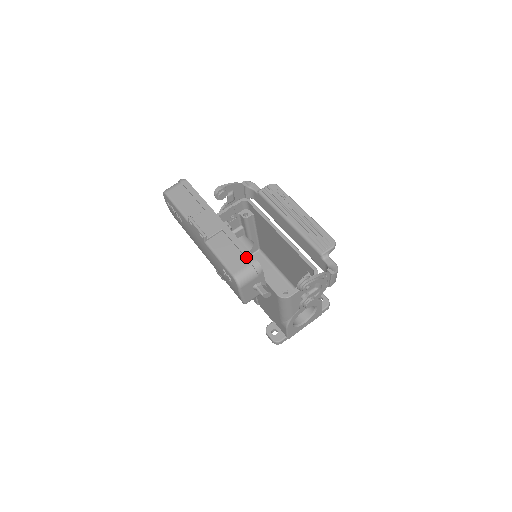
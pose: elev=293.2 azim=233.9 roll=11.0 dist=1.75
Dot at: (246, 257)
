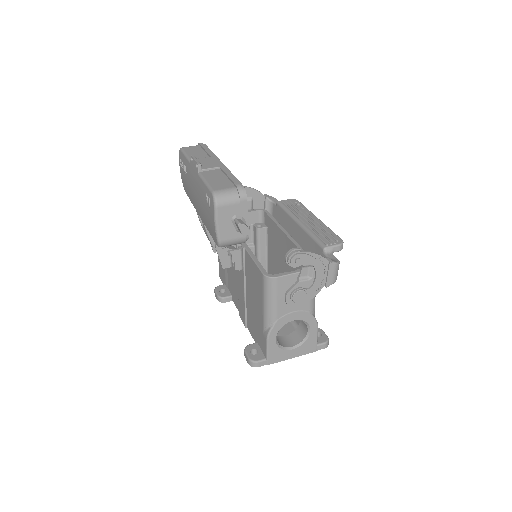
Dot at: (233, 182)
